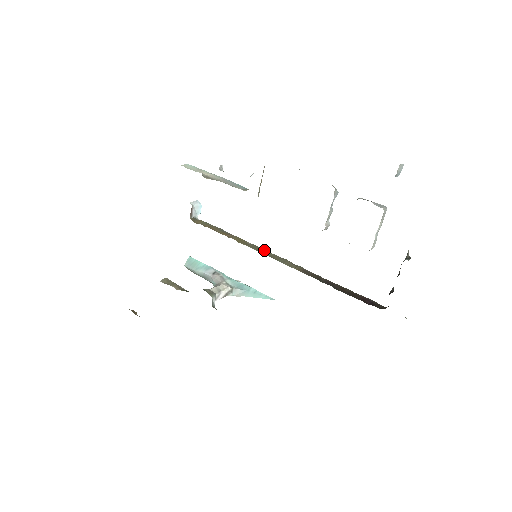
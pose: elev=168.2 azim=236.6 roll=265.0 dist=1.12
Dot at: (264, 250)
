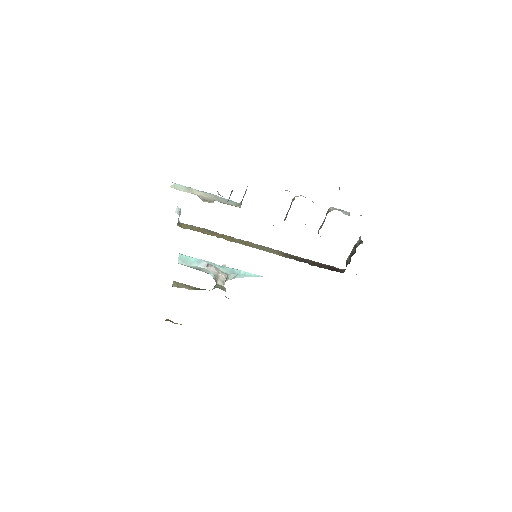
Dot at: (249, 243)
